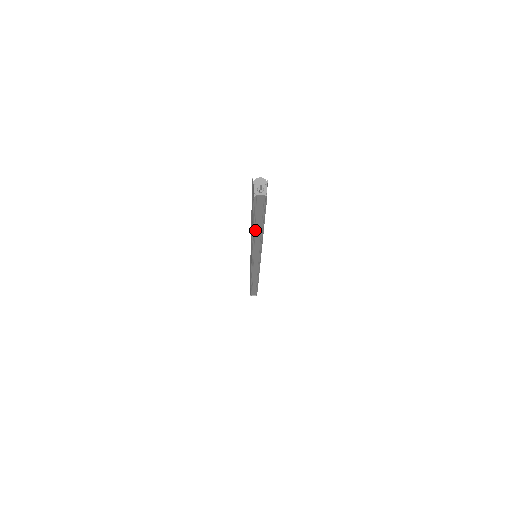
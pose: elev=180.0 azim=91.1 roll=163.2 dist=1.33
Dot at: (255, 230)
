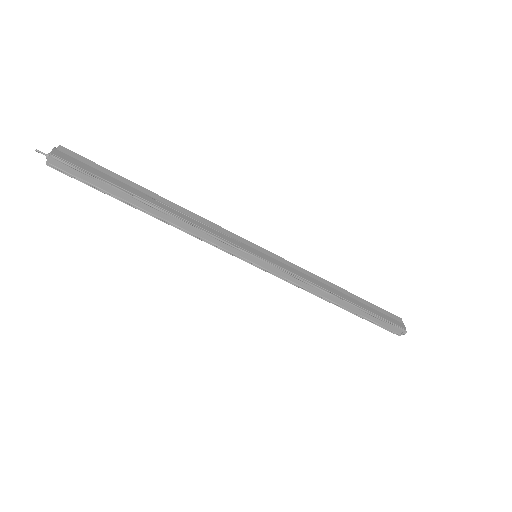
Dot at: (144, 210)
